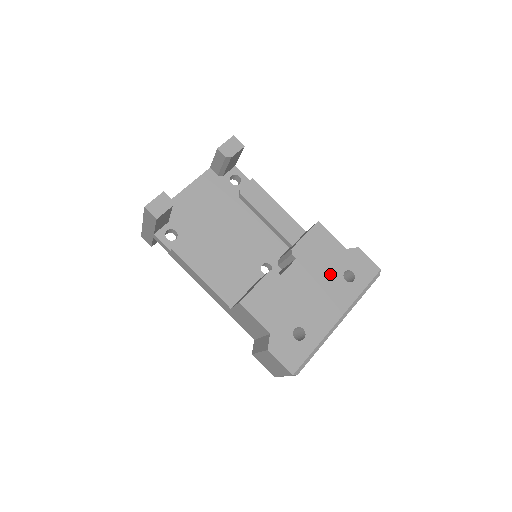
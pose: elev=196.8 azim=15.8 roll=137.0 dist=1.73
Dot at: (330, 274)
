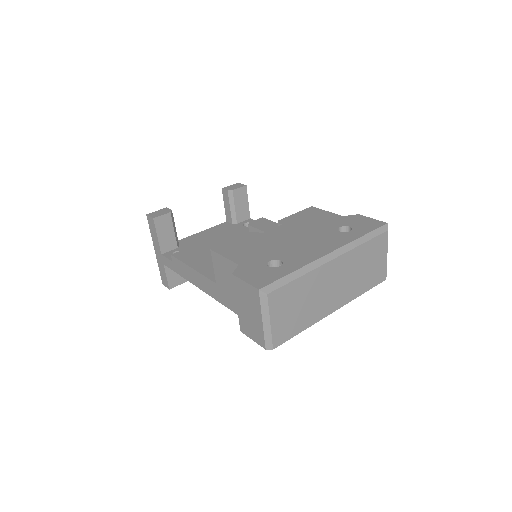
Dot at: (321, 229)
